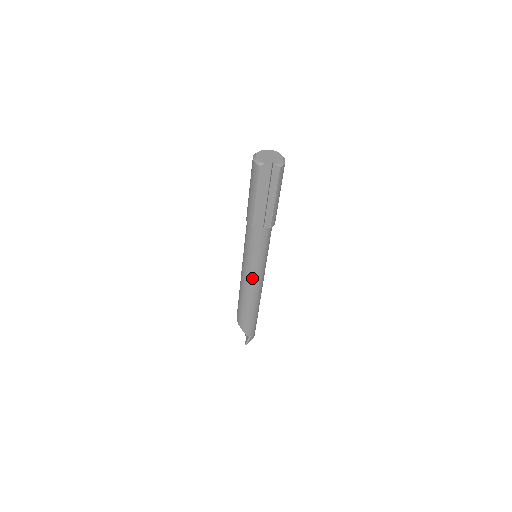
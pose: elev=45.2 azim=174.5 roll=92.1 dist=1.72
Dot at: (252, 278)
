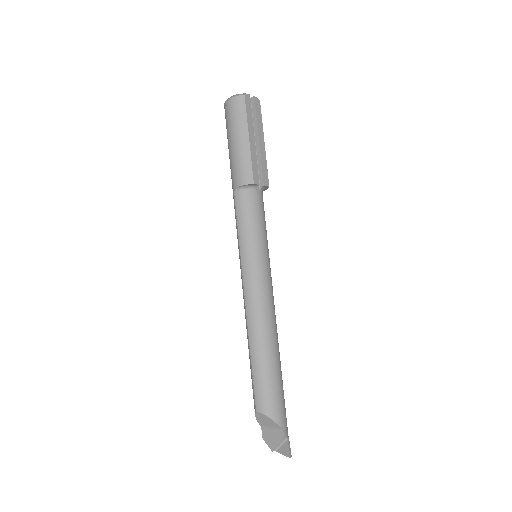
Dot at: (266, 288)
